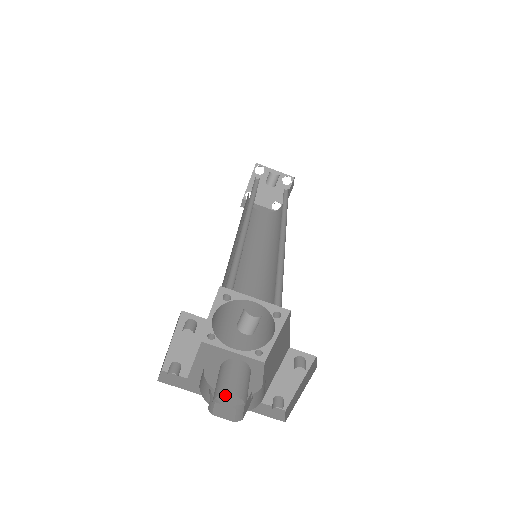
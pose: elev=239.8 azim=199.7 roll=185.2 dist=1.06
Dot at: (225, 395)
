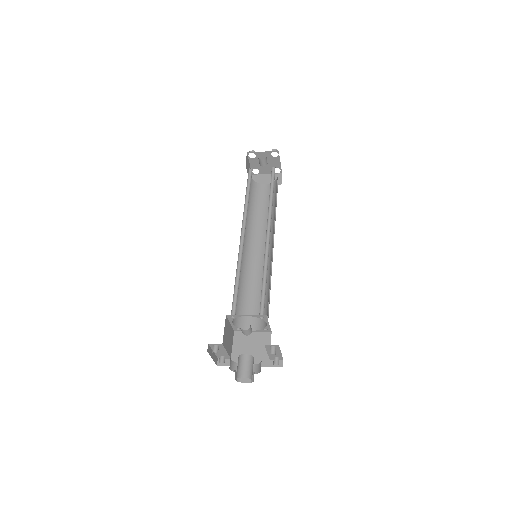
Dot at: occluded
